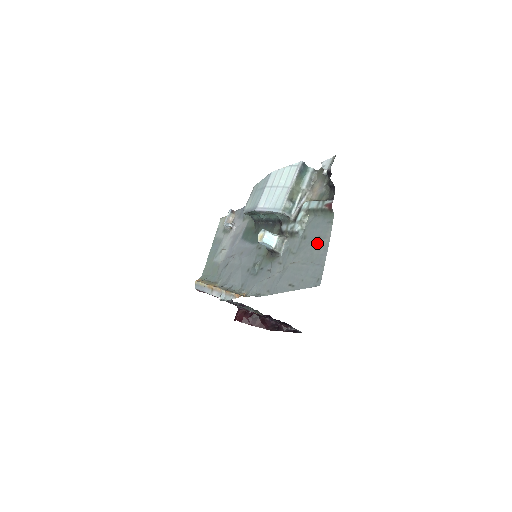
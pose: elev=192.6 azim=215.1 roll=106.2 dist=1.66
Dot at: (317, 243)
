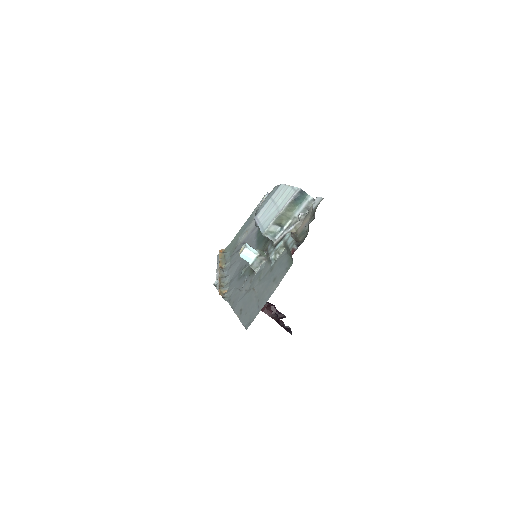
Dot at: (271, 284)
